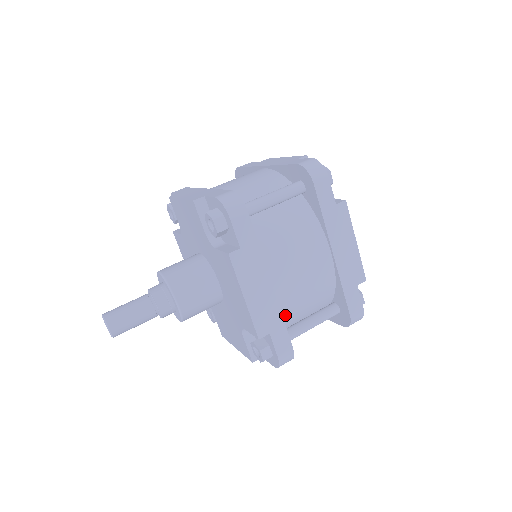
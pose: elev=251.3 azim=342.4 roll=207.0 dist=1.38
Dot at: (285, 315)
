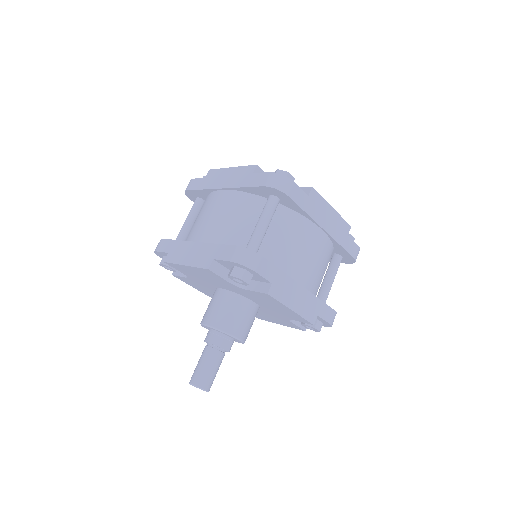
Dot at: (315, 293)
